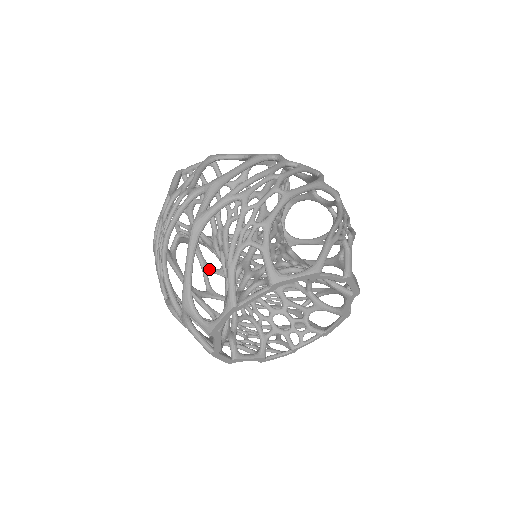
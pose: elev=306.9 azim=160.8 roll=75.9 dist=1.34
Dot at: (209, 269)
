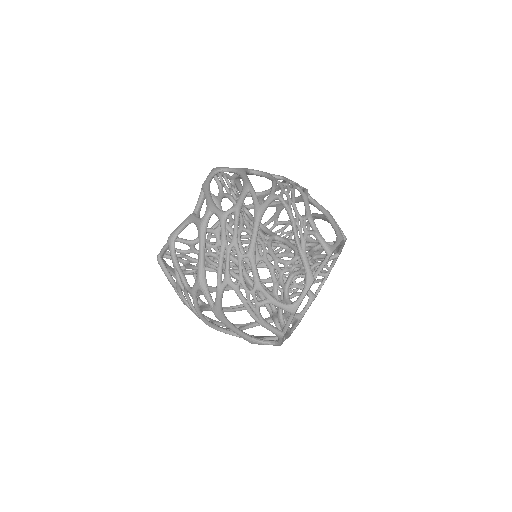
Dot at: occluded
